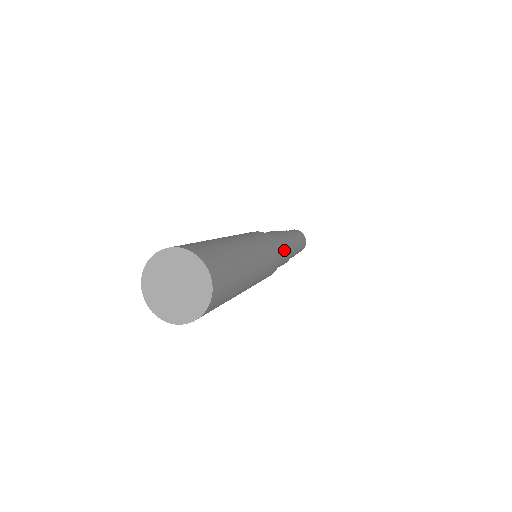
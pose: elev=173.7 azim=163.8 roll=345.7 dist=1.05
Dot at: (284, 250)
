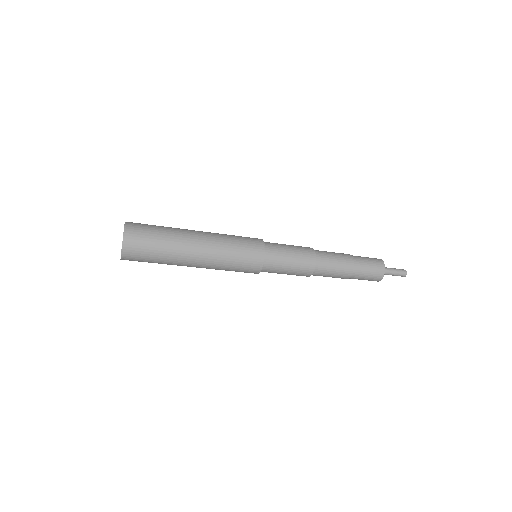
Dot at: (287, 254)
